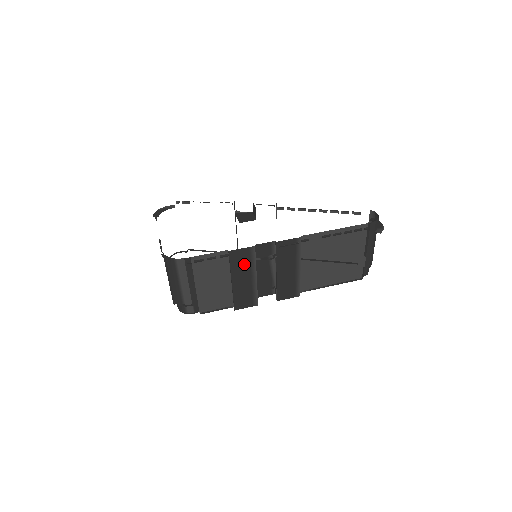
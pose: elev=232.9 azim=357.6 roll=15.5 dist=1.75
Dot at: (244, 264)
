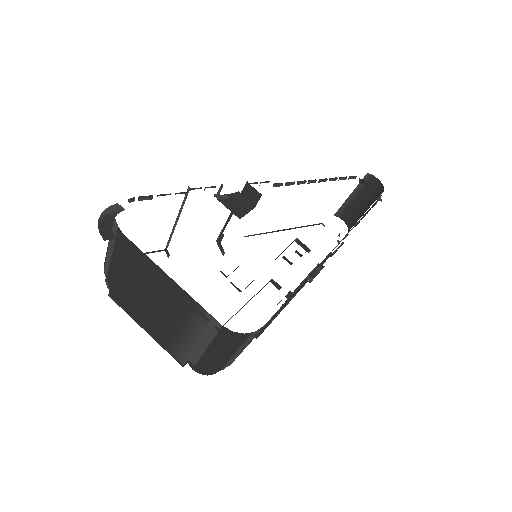
Dot at: occluded
